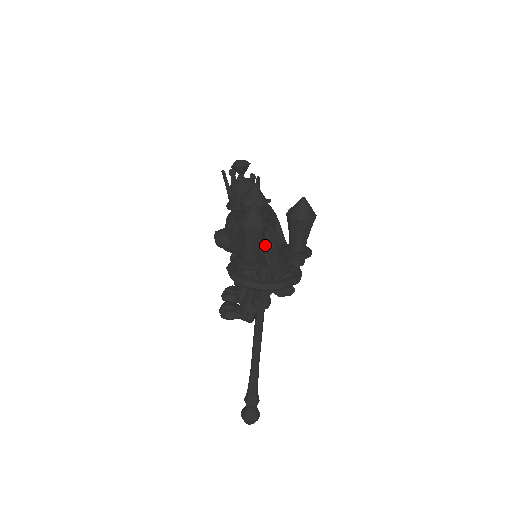
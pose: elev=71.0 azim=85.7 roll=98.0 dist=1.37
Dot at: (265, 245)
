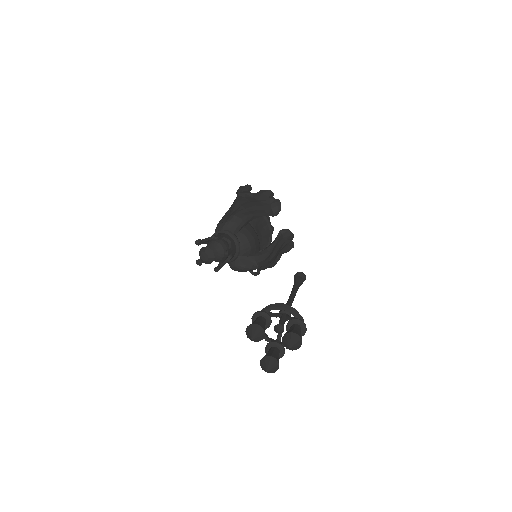
Dot at: (261, 267)
